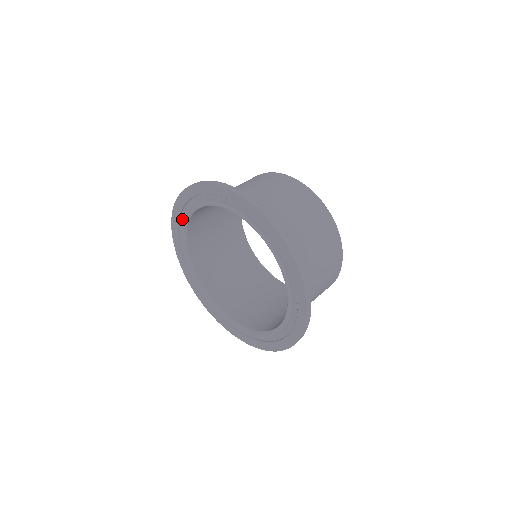
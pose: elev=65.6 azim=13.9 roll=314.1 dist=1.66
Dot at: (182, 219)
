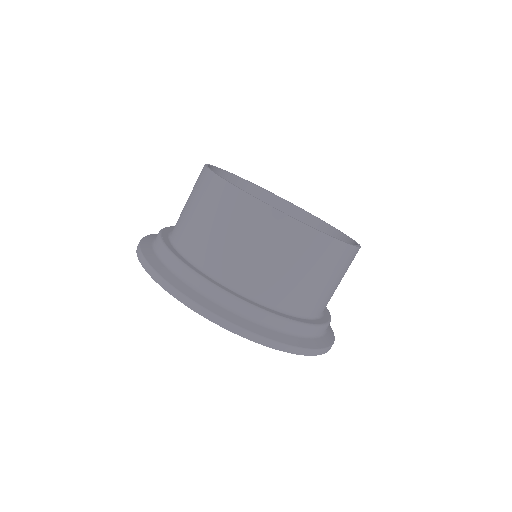
Dot at: occluded
